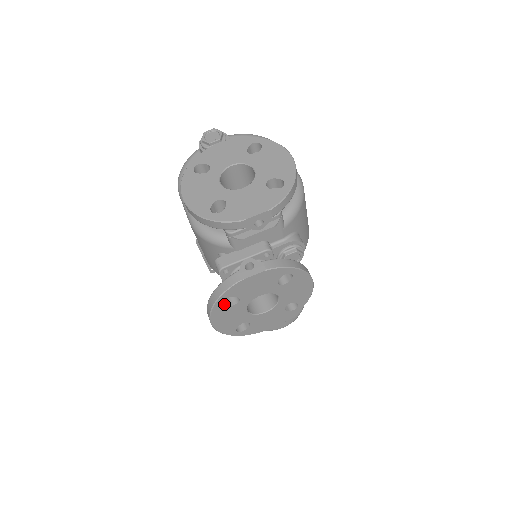
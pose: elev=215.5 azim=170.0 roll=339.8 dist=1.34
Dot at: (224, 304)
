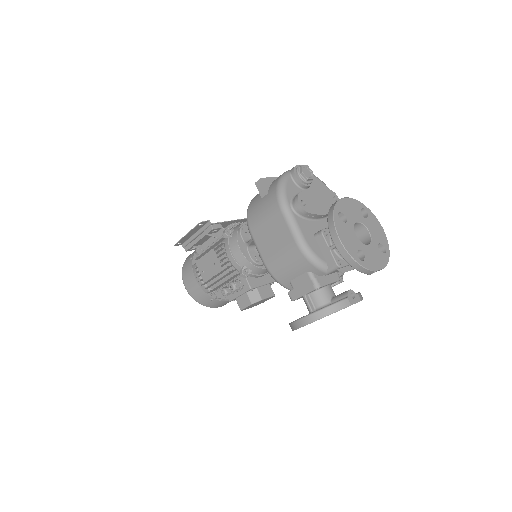
Dot at: occluded
